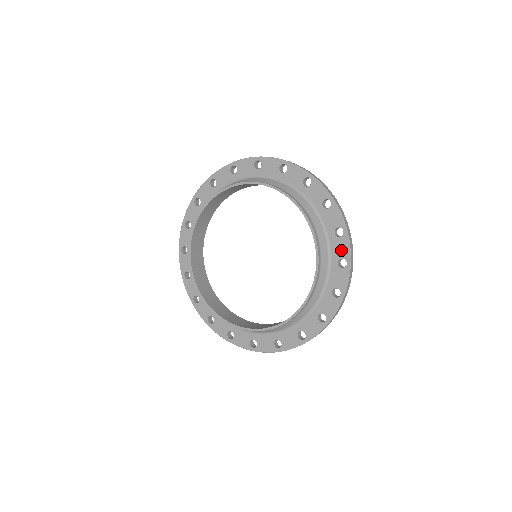
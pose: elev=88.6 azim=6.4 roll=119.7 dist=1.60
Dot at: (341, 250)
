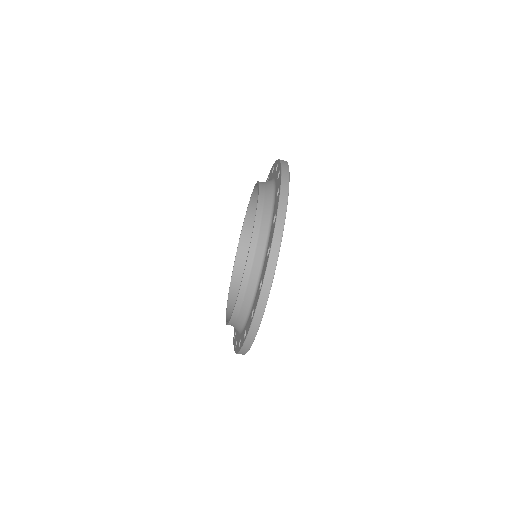
Dot at: (276, 207)
